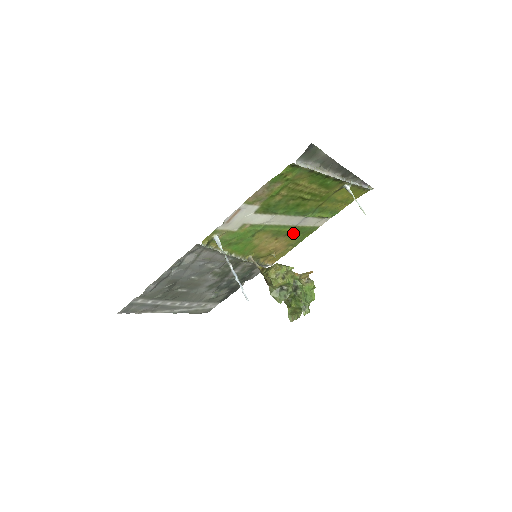
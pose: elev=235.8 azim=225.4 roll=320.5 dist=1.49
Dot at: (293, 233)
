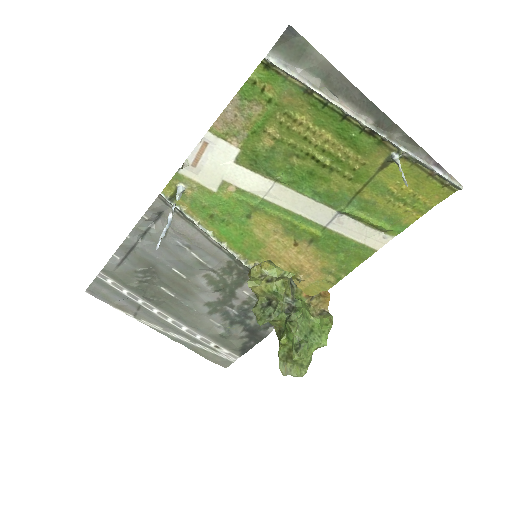
Dot at: (325, 244)
